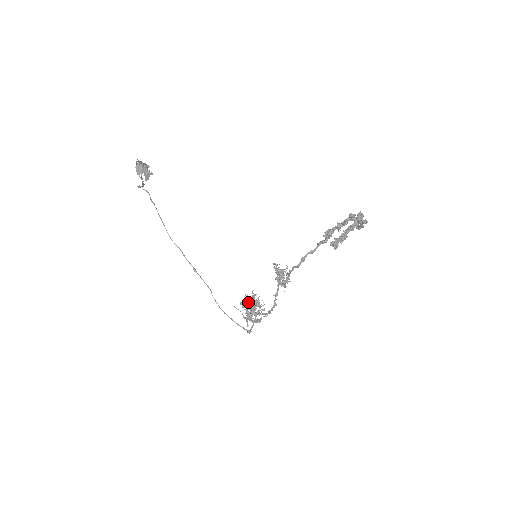
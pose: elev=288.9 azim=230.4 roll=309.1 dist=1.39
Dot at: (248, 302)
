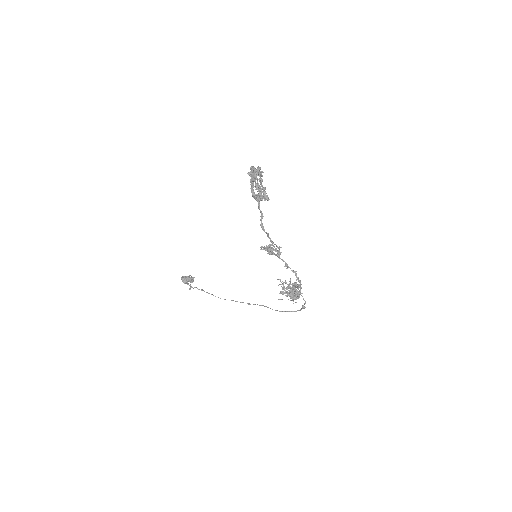
Dot at: (286, 289)
